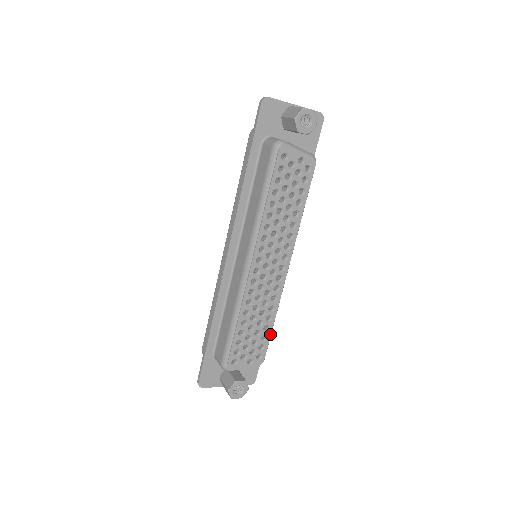
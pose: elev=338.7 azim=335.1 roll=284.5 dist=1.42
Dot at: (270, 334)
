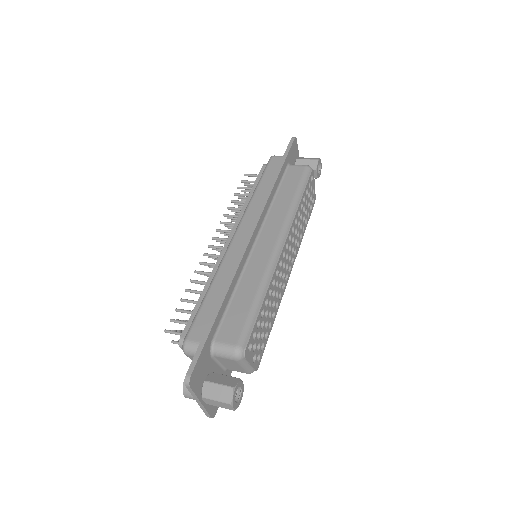
Dot at: occluded
